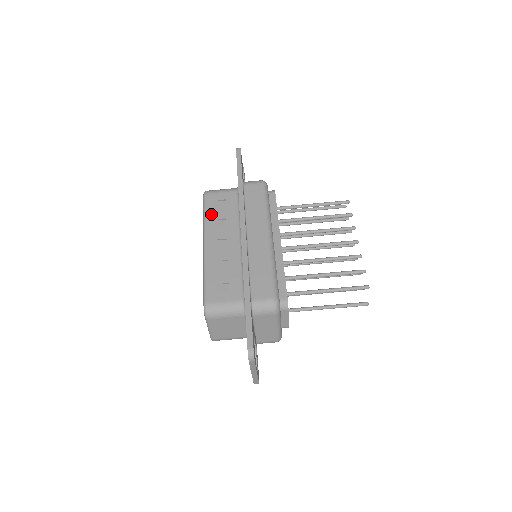
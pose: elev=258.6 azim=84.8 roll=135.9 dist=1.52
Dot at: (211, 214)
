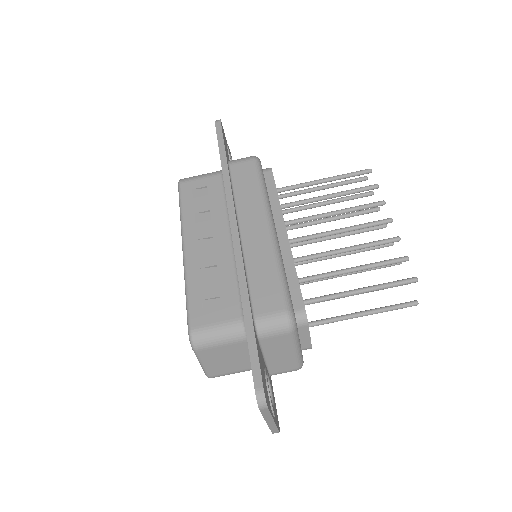
Dot at: (189, 207)
